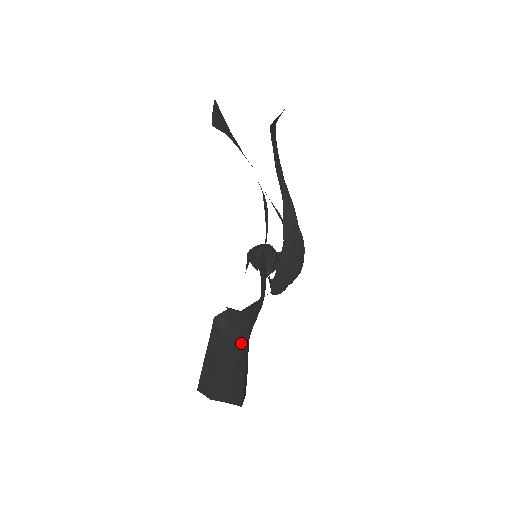
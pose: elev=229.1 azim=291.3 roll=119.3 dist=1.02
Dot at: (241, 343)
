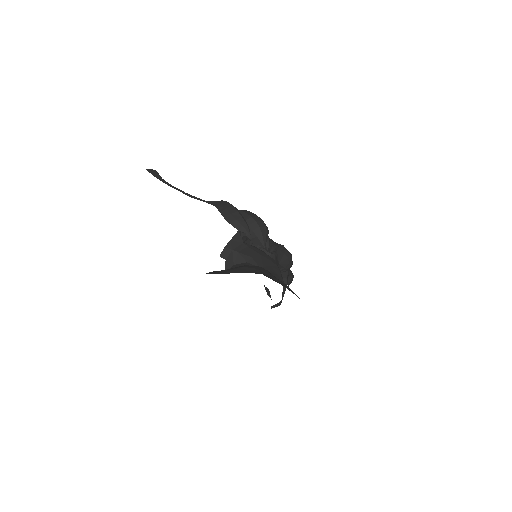
Dot at: occluded
